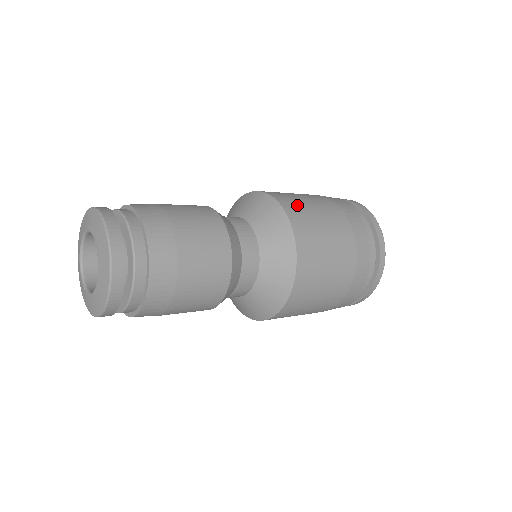
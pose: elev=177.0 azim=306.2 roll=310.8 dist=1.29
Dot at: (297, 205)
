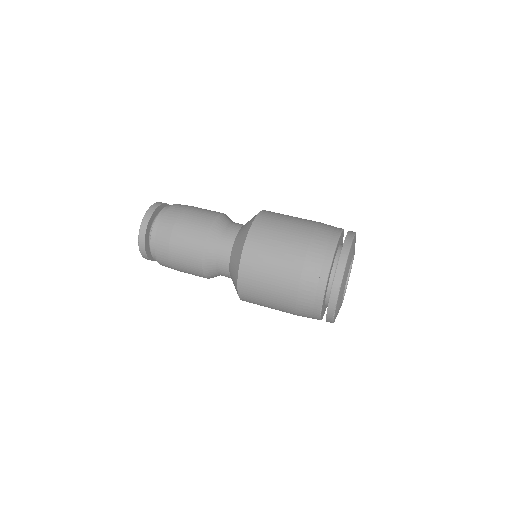
Dot at: (252, 295)
